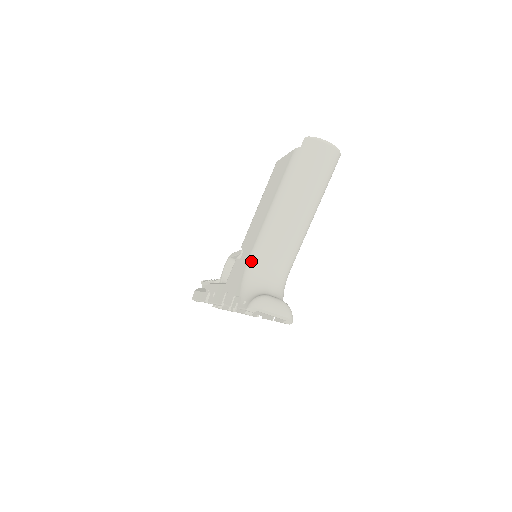
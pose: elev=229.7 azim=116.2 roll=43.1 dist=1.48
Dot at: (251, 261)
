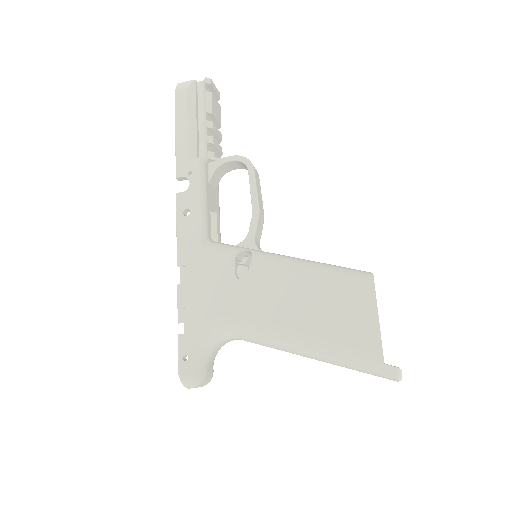
Dot at: (233, 324)
